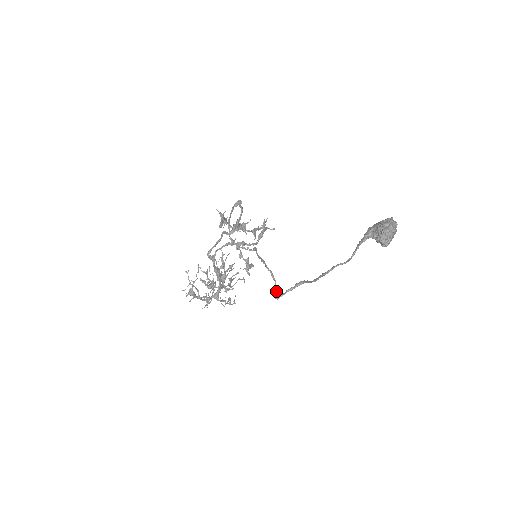
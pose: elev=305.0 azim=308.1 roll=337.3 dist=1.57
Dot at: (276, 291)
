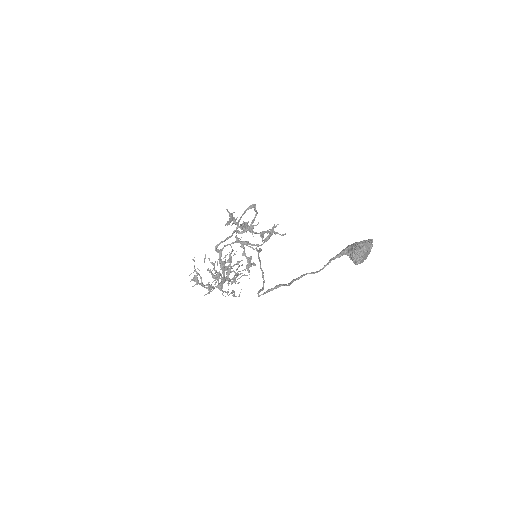
Dot at: (261, 289)
